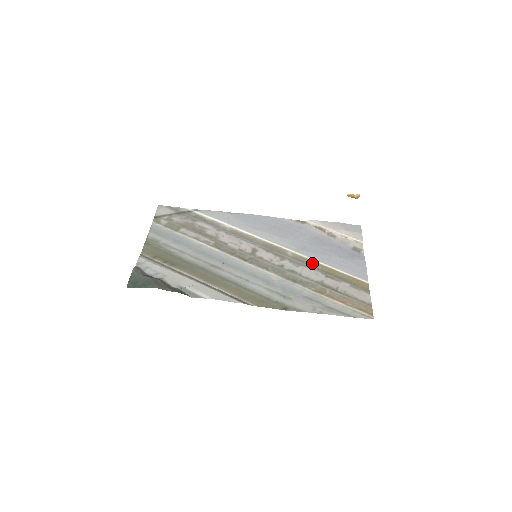
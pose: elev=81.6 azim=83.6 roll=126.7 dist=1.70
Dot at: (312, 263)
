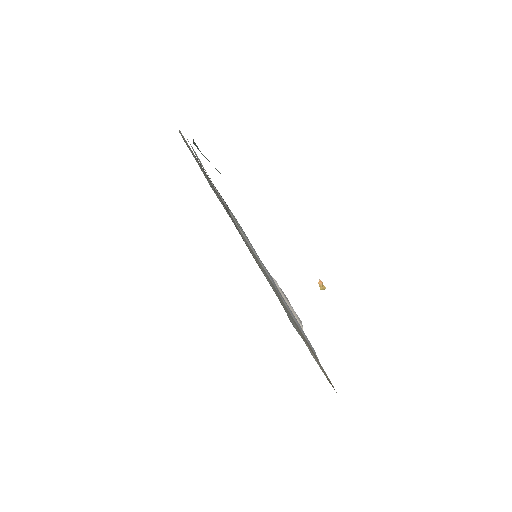
Dot at: (286, 307)
